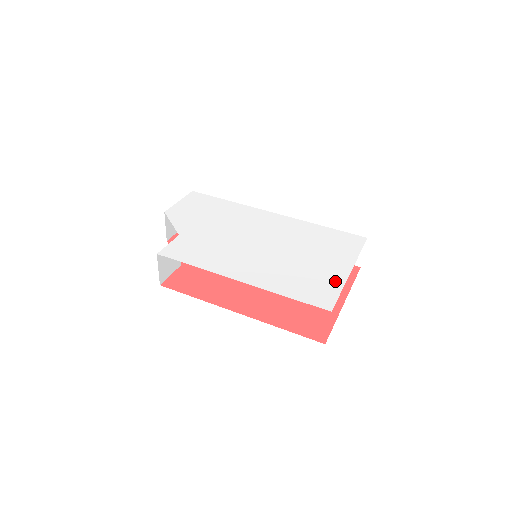
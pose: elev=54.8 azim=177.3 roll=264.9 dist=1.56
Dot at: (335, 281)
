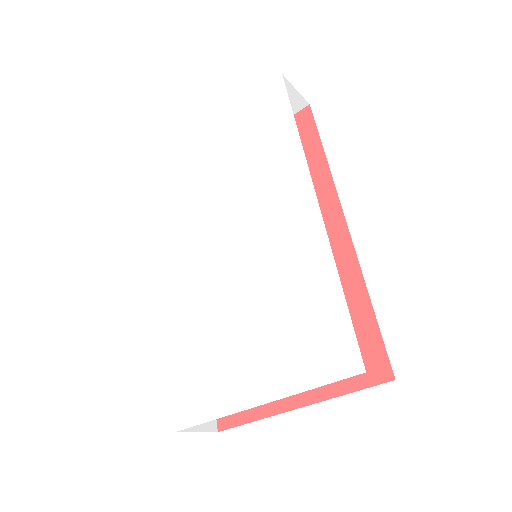
Dot at: (225, 399)
